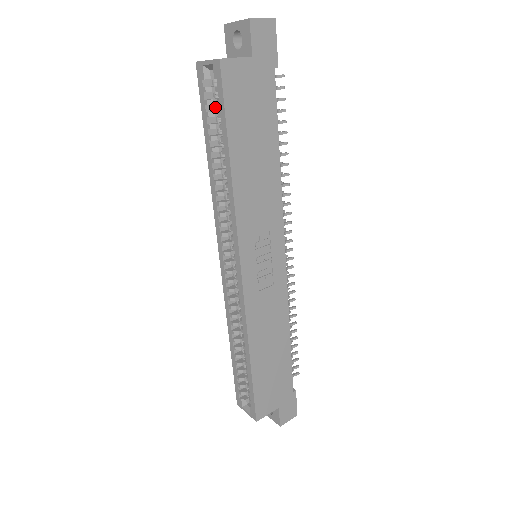
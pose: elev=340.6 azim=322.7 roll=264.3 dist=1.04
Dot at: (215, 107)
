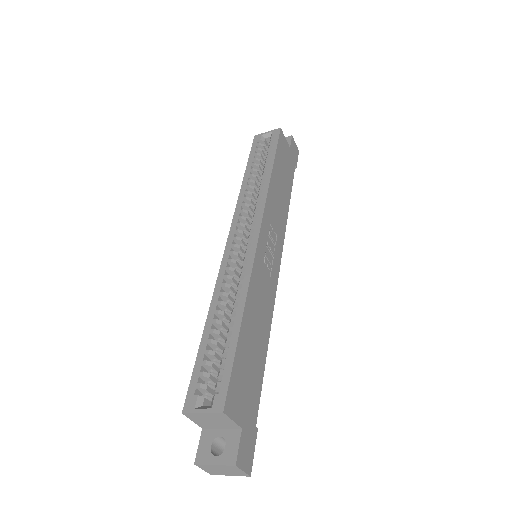
Dot at: (260, 155)
